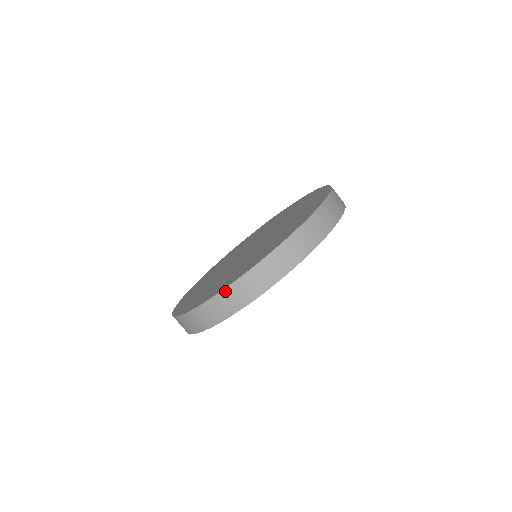
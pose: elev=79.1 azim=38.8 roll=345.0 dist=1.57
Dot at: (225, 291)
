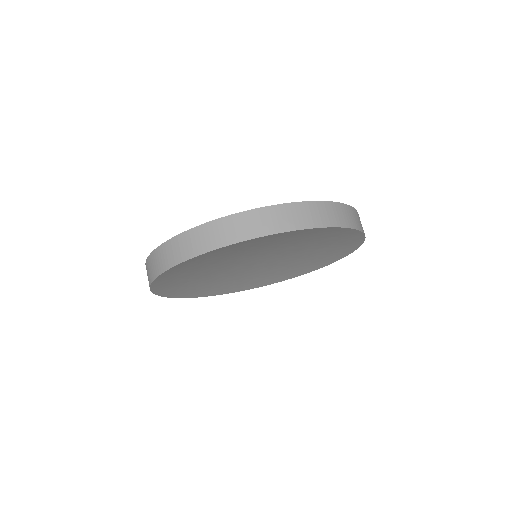
Dot at: (311, 203)
